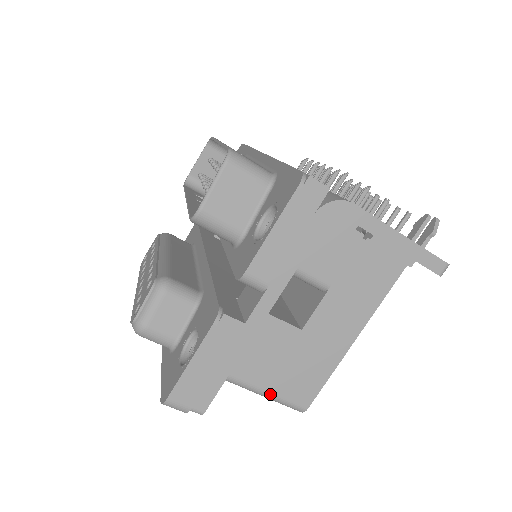
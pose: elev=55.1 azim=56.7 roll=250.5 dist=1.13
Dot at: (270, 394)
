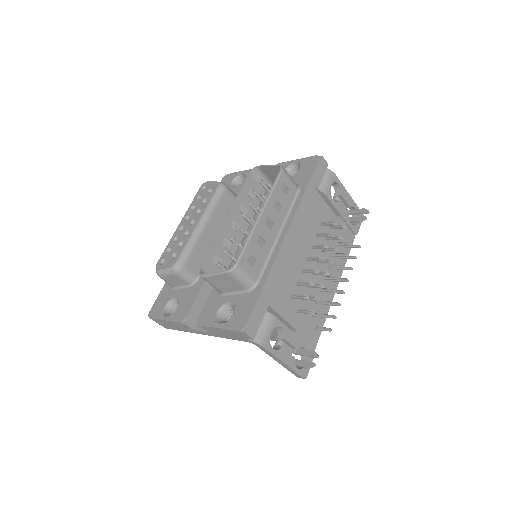
Dot at: occluded
